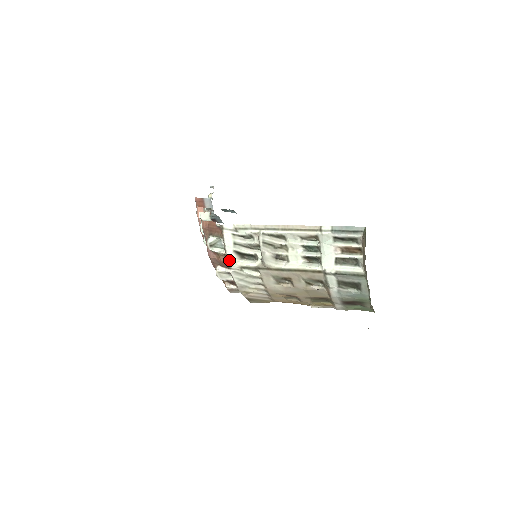
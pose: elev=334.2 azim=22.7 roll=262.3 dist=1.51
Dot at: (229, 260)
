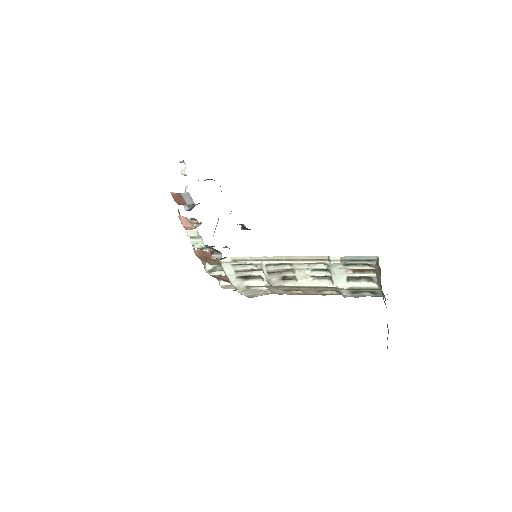
Dot at: (233, 284)
